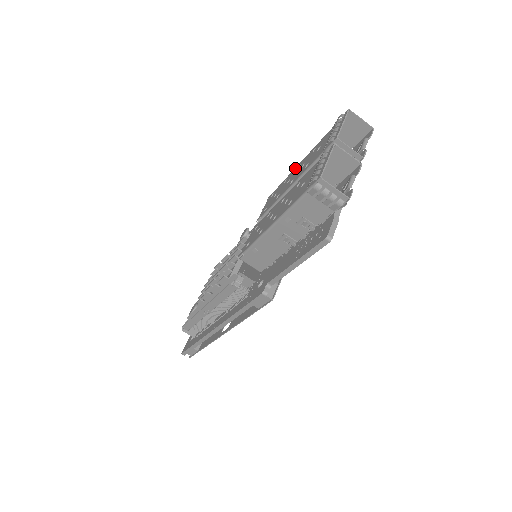
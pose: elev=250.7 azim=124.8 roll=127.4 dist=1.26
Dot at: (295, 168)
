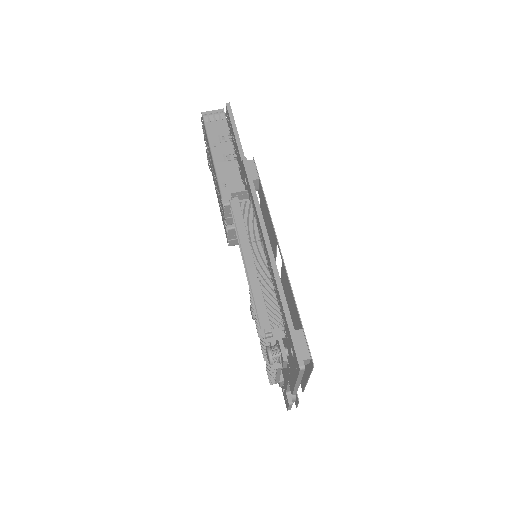
Dot at: occluded
